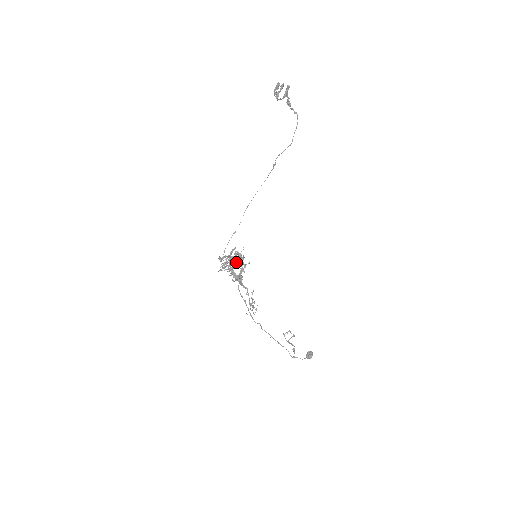
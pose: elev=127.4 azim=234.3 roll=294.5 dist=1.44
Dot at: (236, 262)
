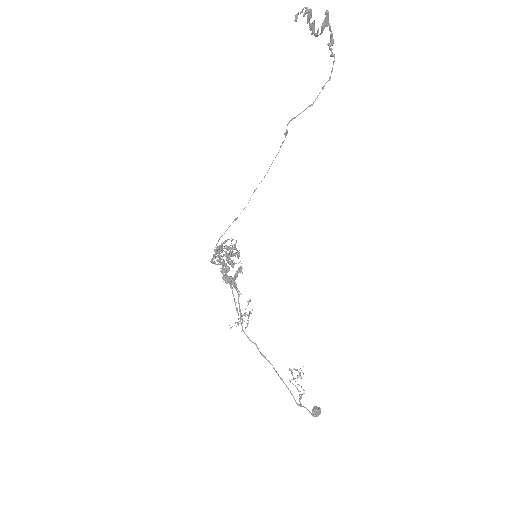
Dot at: (222, 257)
